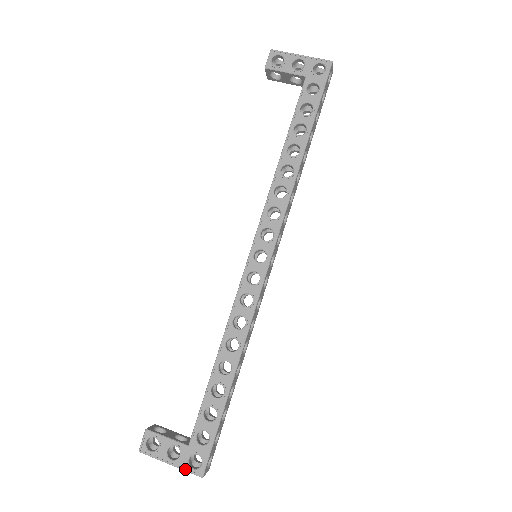
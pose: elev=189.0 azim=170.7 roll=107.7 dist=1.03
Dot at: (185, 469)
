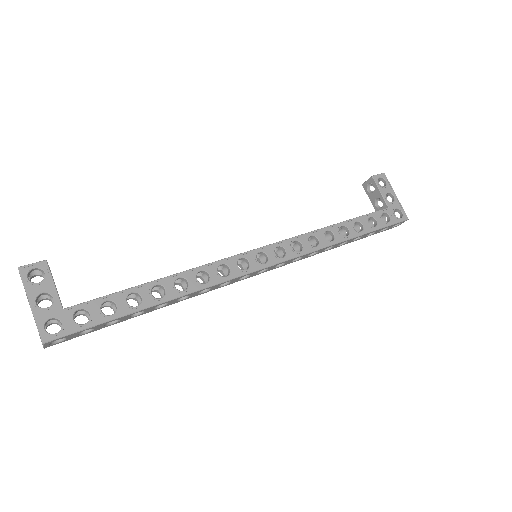
Dot at: (38, 321)
